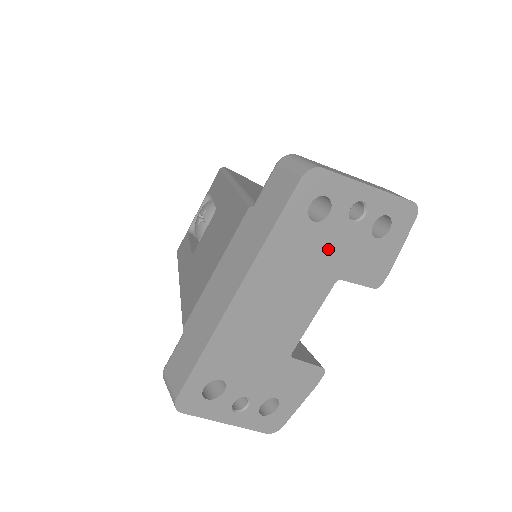
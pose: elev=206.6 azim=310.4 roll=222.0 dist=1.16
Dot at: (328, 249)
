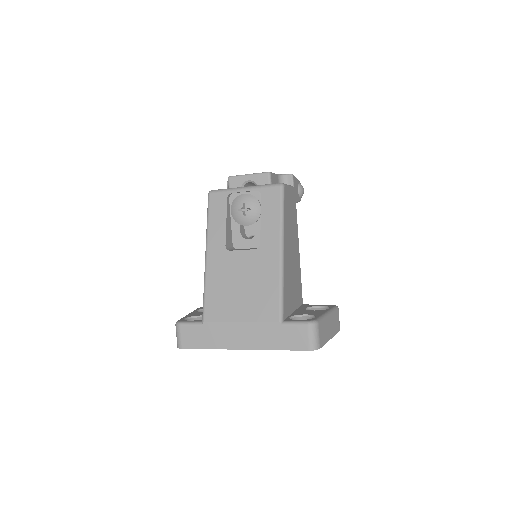
Dot at: occluded
